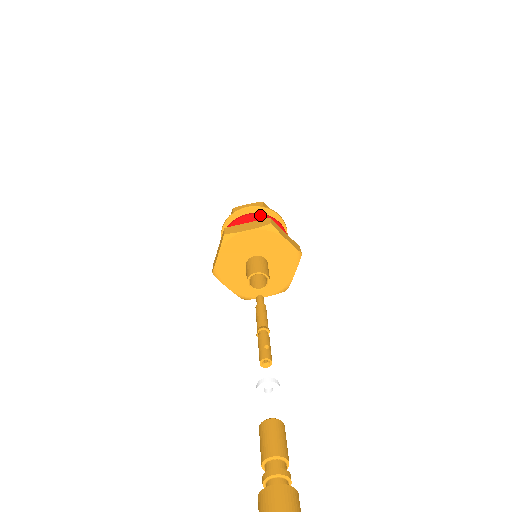
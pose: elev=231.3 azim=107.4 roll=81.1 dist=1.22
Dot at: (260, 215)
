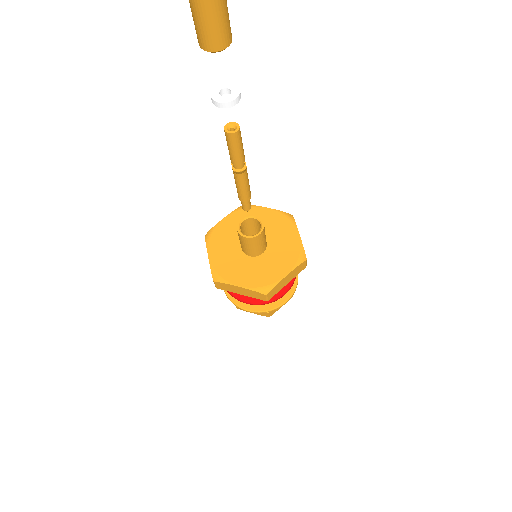
Dot at: occluded
